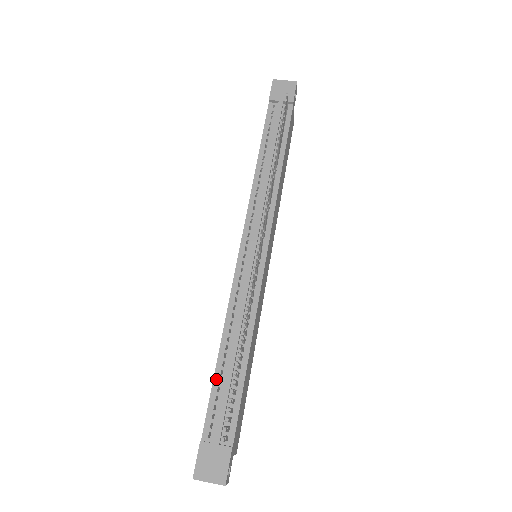
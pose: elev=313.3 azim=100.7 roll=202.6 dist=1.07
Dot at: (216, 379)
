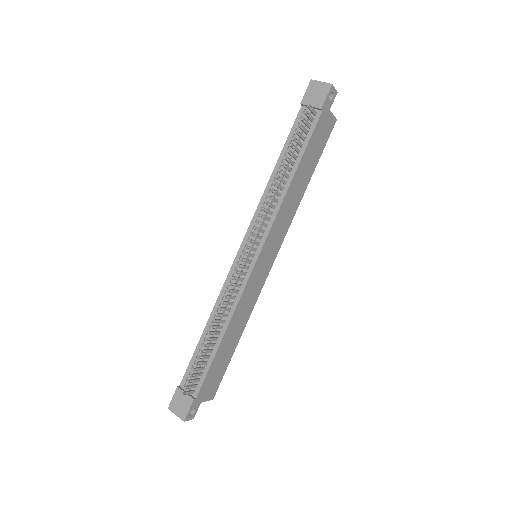
Dot at: (198, 348)
